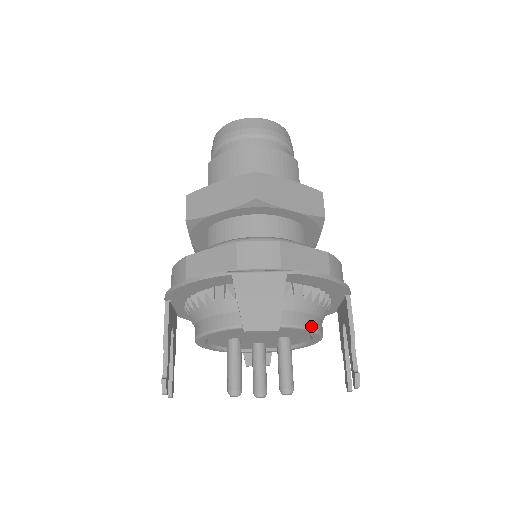
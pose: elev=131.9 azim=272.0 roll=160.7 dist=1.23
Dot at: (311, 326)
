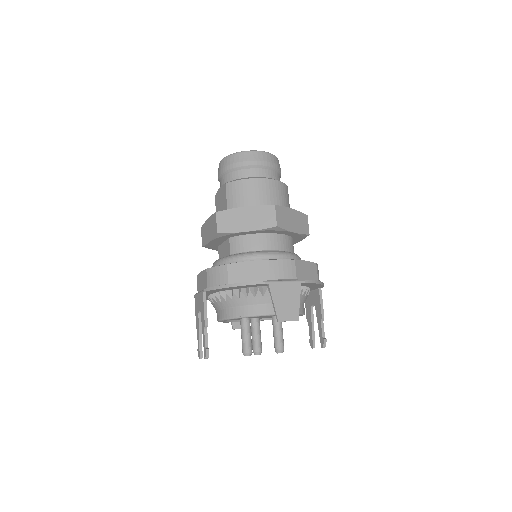
Dot at: (303, 311)
